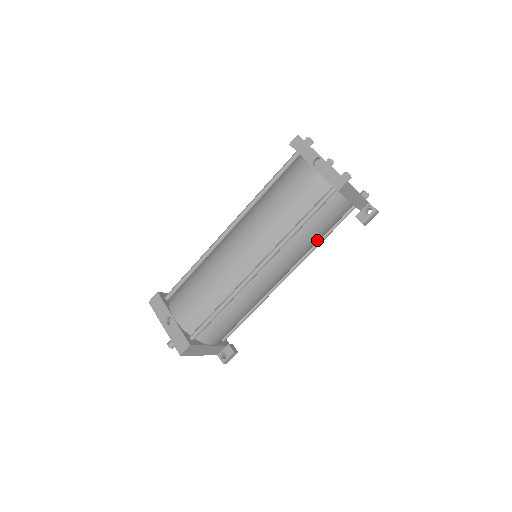
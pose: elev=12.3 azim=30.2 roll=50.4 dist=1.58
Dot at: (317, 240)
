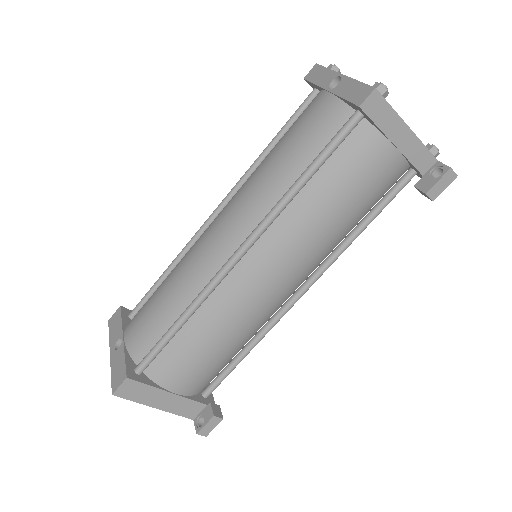
Dot at: (343, 219)
